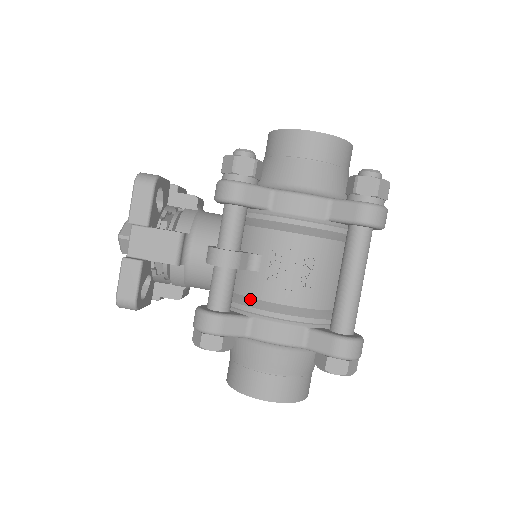
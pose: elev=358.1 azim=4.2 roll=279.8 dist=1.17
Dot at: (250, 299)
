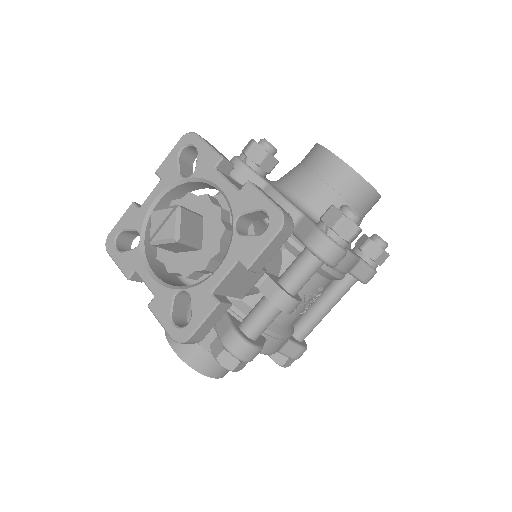
Dot at: occluded
